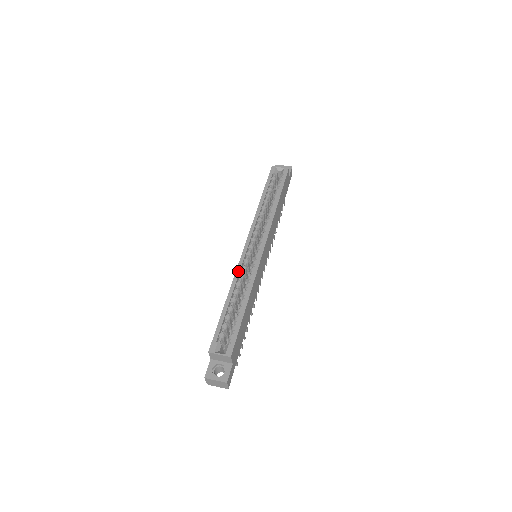
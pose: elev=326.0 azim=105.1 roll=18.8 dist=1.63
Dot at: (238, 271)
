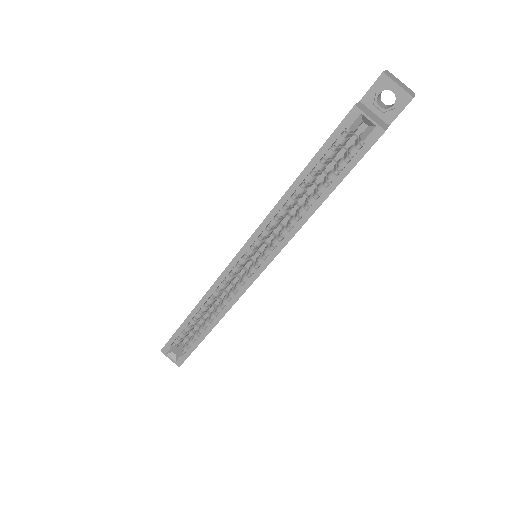
Dot at: (213, 289)
